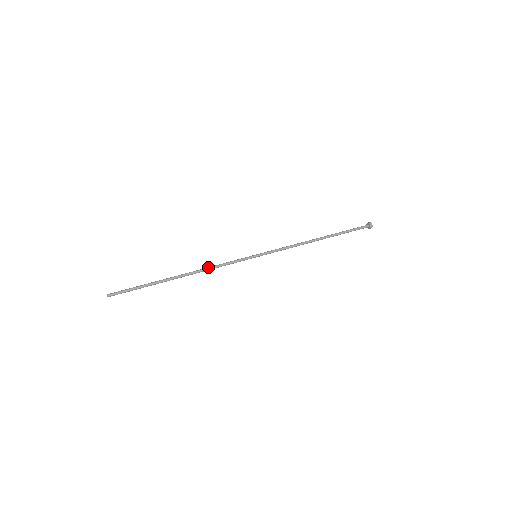
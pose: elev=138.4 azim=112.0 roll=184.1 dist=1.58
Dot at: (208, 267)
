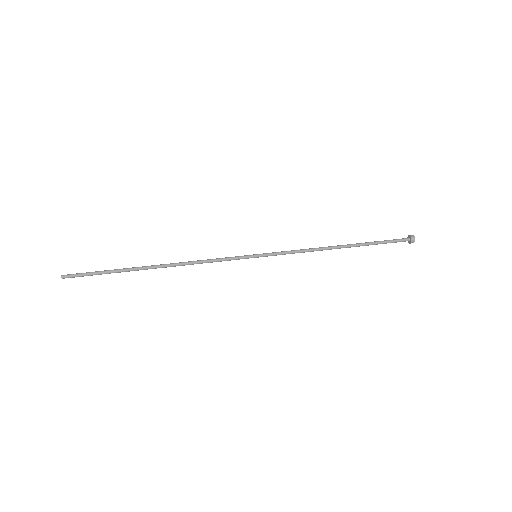
Dot at: (193, 261)
